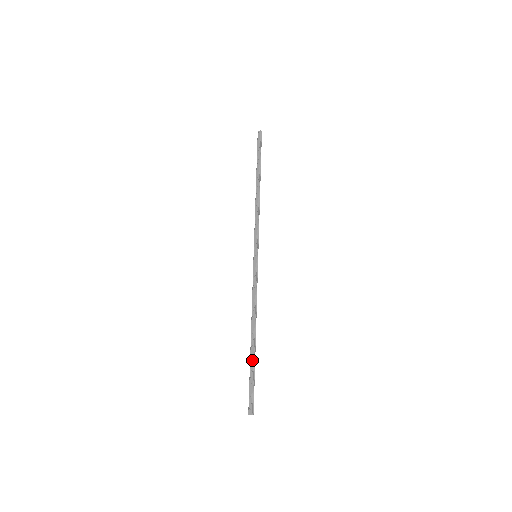
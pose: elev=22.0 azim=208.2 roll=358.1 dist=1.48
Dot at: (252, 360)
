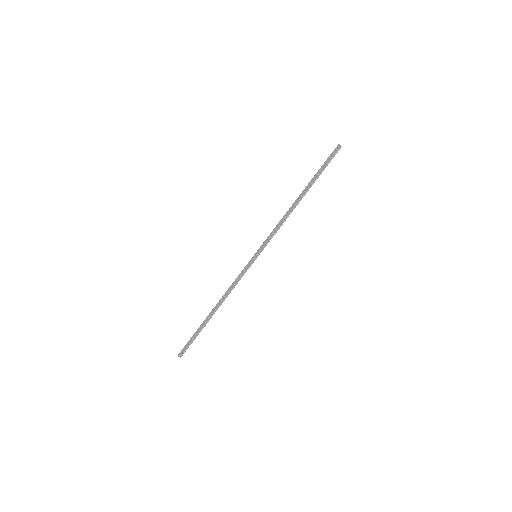
Dot at: (202, 326)
